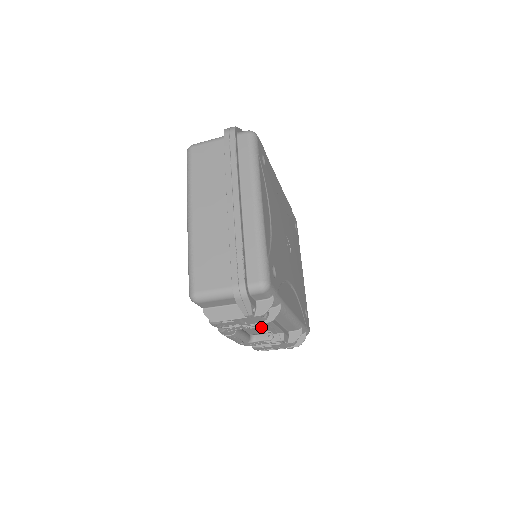
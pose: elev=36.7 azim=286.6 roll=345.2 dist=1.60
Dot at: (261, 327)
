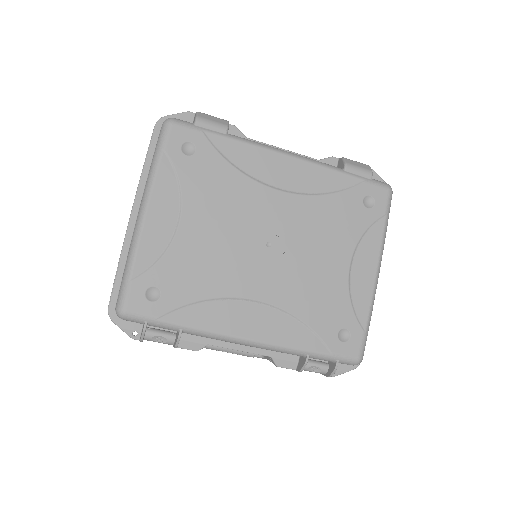
Dot at: (191, 349)
